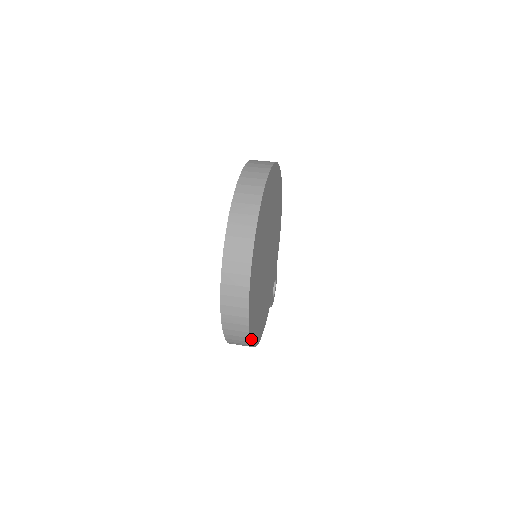
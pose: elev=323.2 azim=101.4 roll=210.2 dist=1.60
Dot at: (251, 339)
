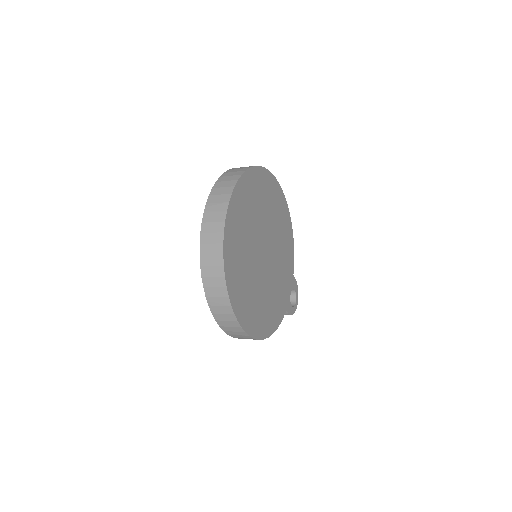
Dot at: (242, 325)
